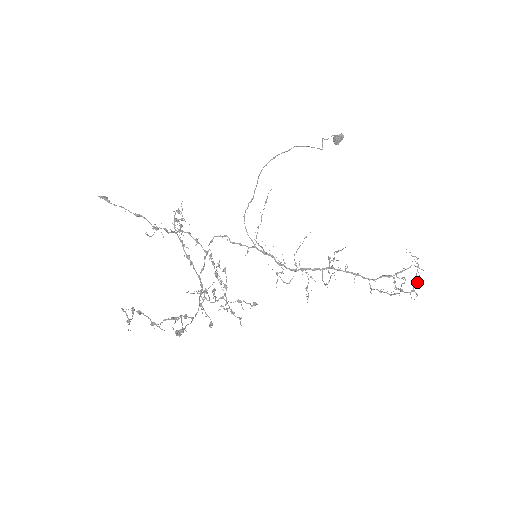
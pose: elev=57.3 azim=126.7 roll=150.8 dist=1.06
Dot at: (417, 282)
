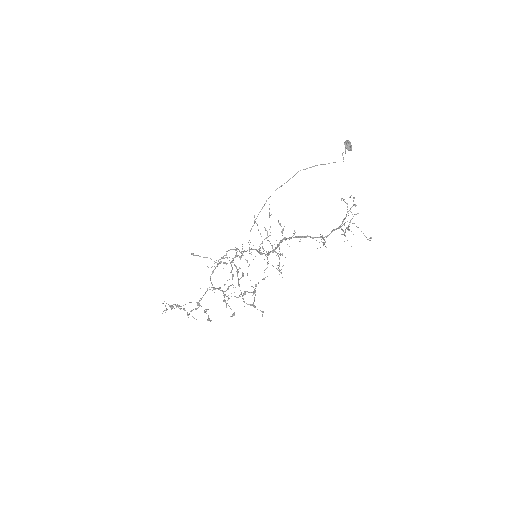
Dot at: (351, 219)
